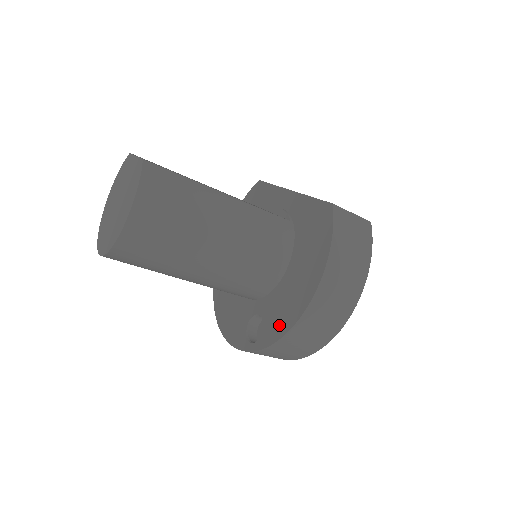
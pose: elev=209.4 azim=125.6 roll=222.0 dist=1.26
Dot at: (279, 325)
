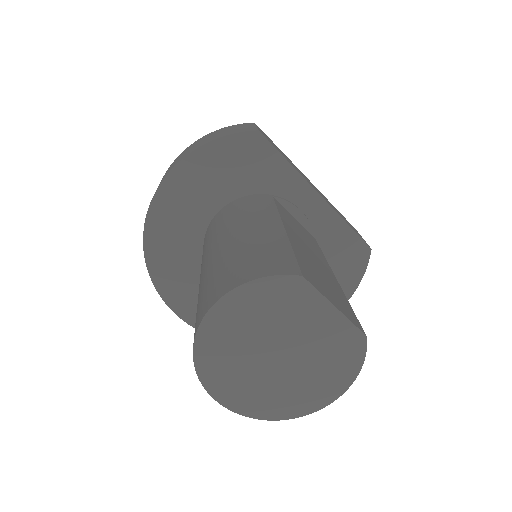
Dot at: occluded
